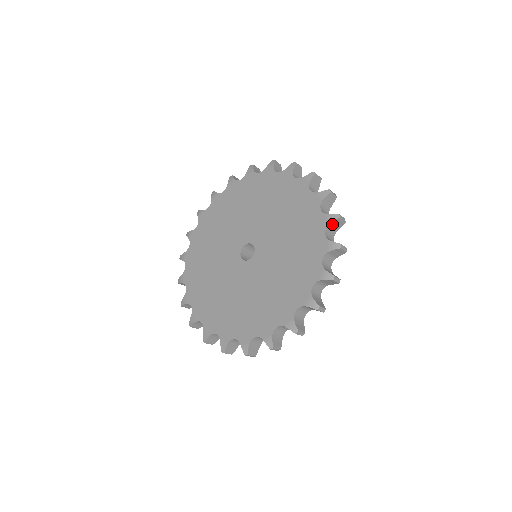
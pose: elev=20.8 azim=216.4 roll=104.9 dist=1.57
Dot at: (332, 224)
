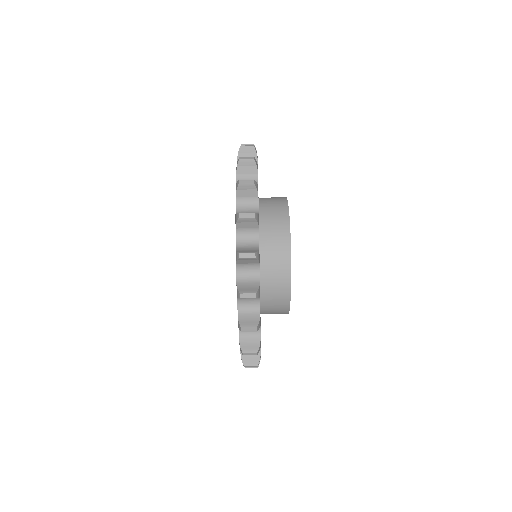
Dot at: occluded
